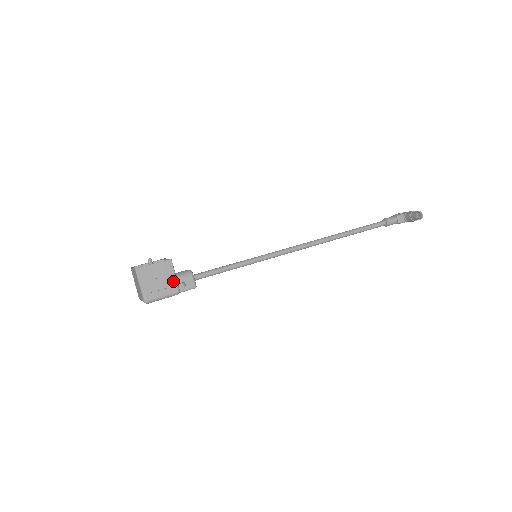
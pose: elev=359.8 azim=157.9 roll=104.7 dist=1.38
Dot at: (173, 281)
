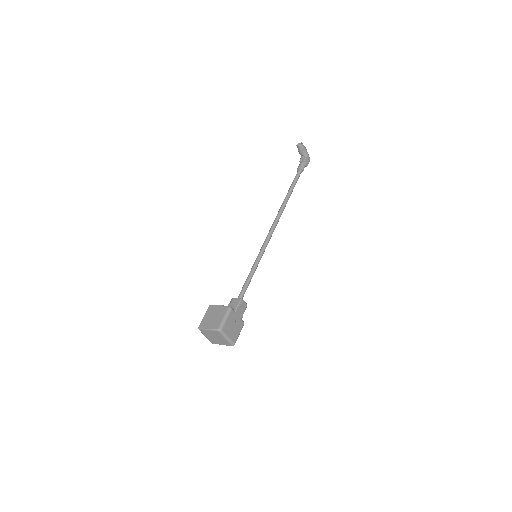
Dot at: (221, 308)
